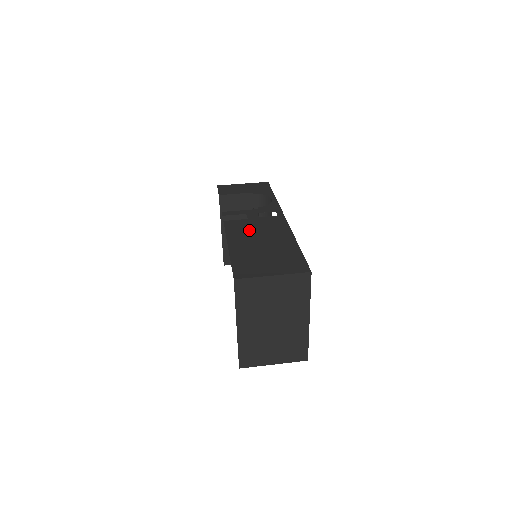
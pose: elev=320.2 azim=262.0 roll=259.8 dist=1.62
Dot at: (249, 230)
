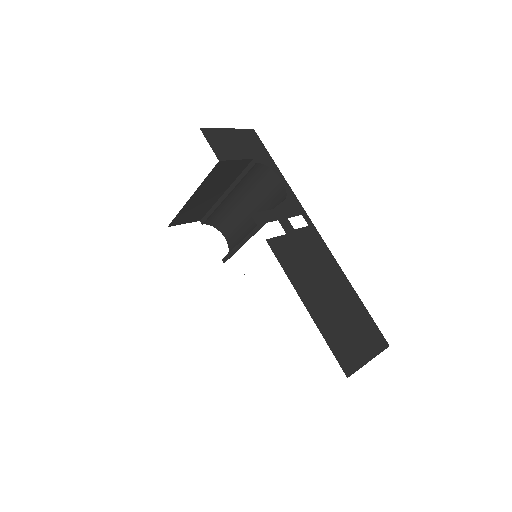
Dot at: (303, 264)
